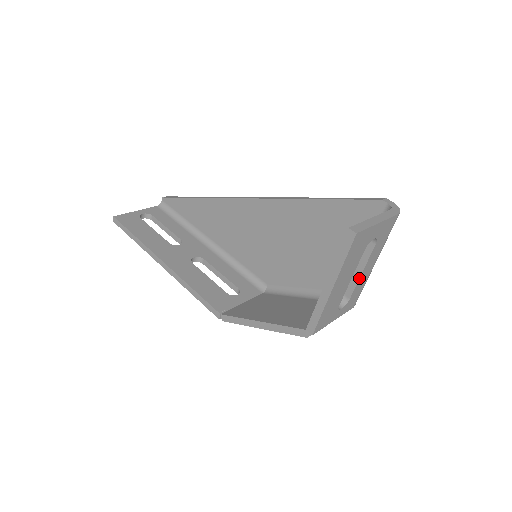
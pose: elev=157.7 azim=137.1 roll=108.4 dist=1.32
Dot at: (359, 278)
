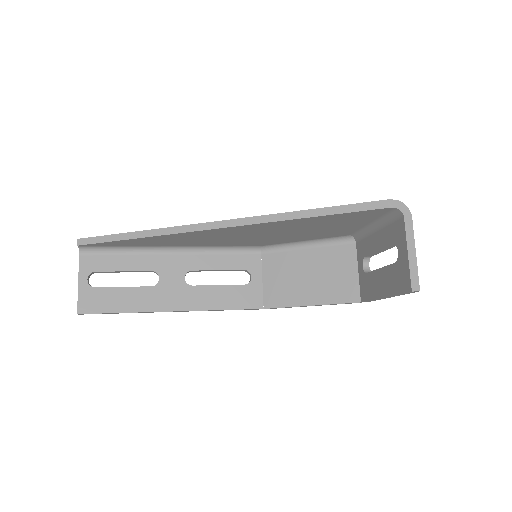
Dot at: occluded
